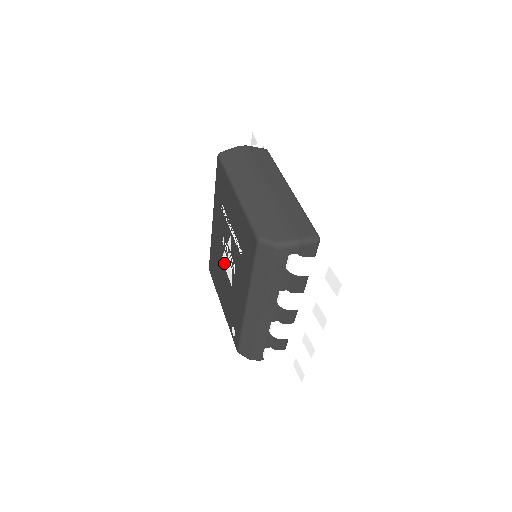
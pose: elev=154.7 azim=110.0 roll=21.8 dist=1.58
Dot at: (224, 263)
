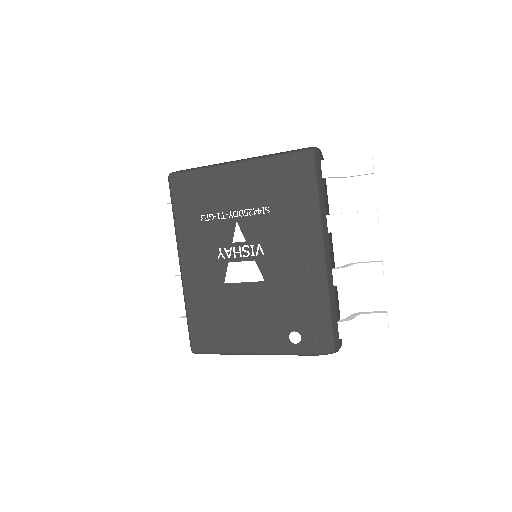
Dot at: (234, 278)
